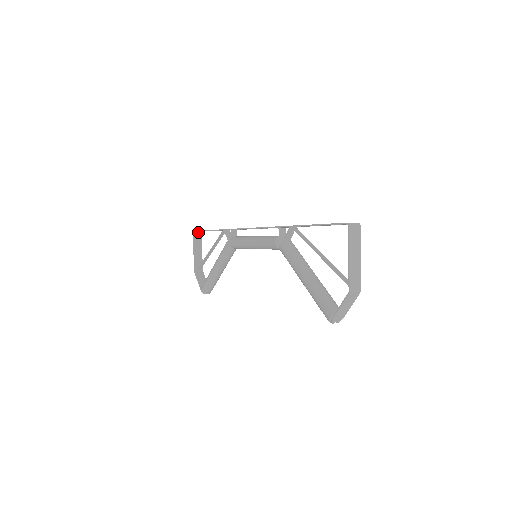
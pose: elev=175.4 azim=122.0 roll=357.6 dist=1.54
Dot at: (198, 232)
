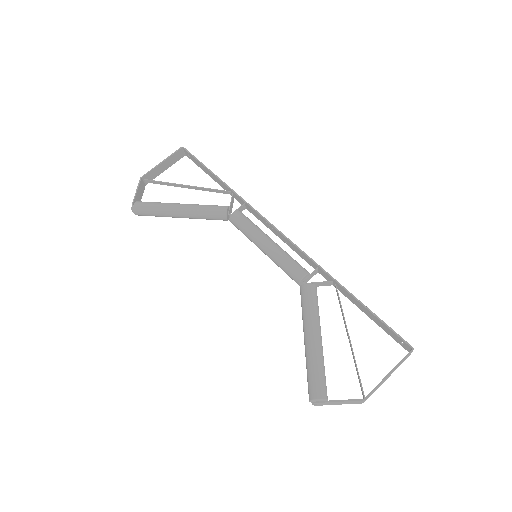
Dot at: (184, 152)
